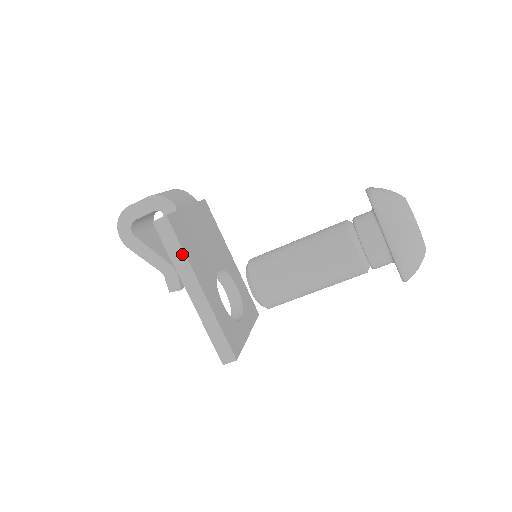
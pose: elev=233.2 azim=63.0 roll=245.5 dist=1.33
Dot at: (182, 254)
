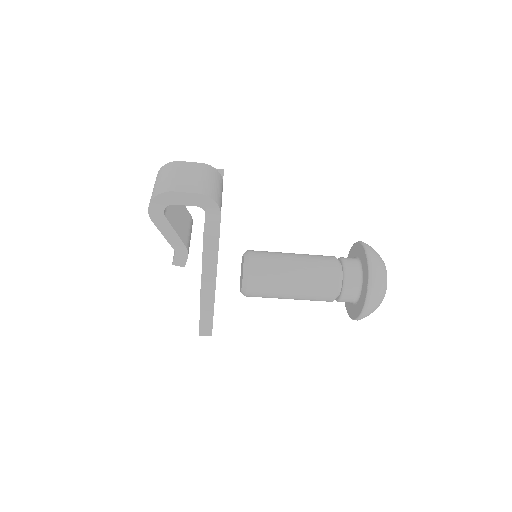
Dot at: (215, 265)
